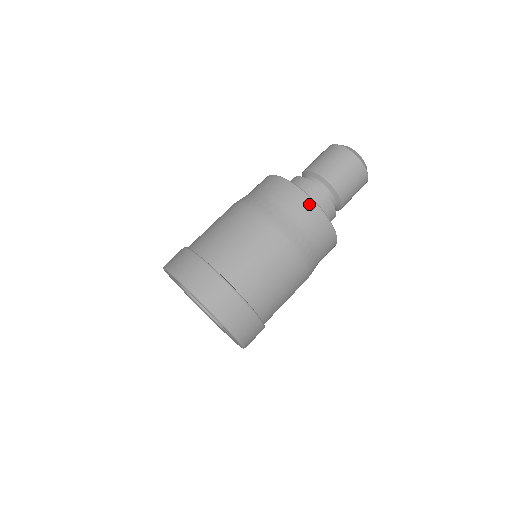
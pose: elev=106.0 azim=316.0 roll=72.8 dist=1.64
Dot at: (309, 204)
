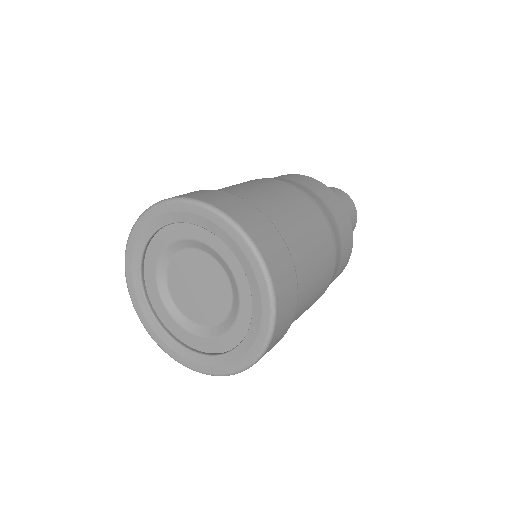
Dot at: occluded
